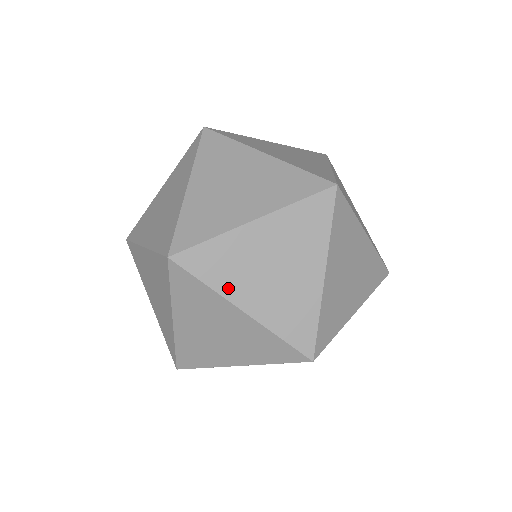
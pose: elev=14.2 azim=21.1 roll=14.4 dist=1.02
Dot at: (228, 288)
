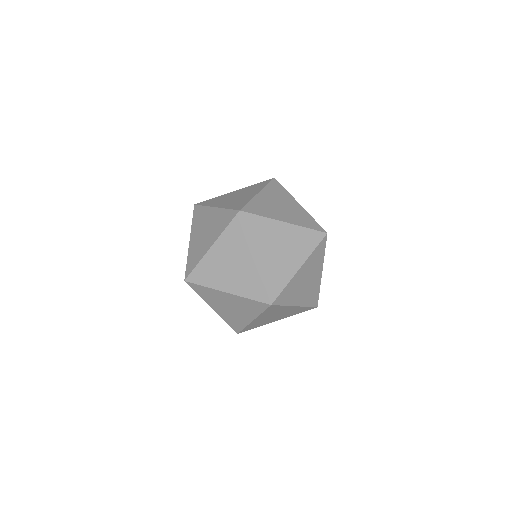
Dot at: (256, 243)
